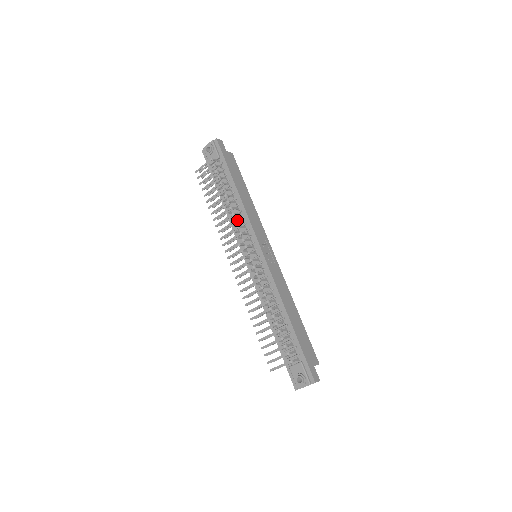
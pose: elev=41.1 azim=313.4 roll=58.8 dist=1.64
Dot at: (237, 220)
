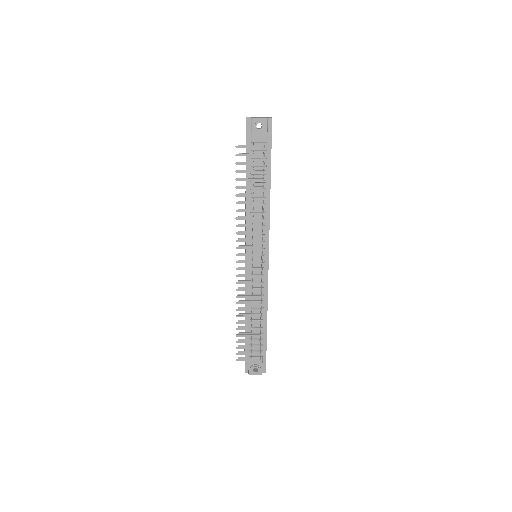
Dot at: occluded
